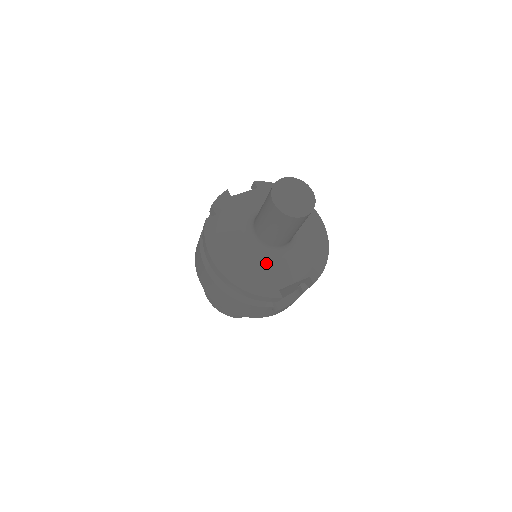
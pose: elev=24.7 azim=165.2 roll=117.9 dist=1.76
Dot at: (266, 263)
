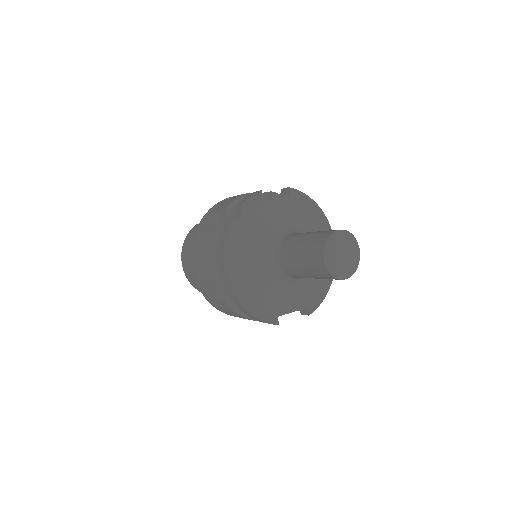
Dot at: (276, 288)
